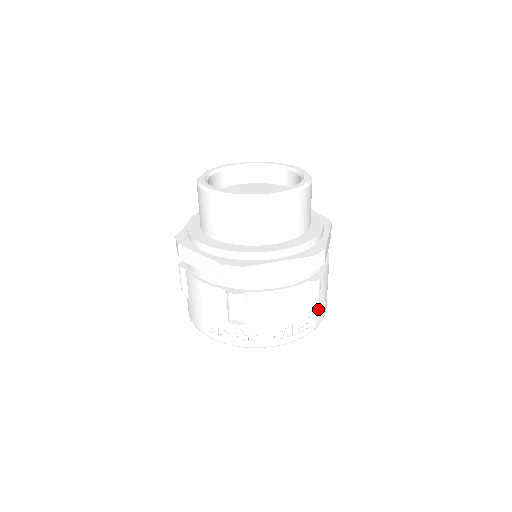
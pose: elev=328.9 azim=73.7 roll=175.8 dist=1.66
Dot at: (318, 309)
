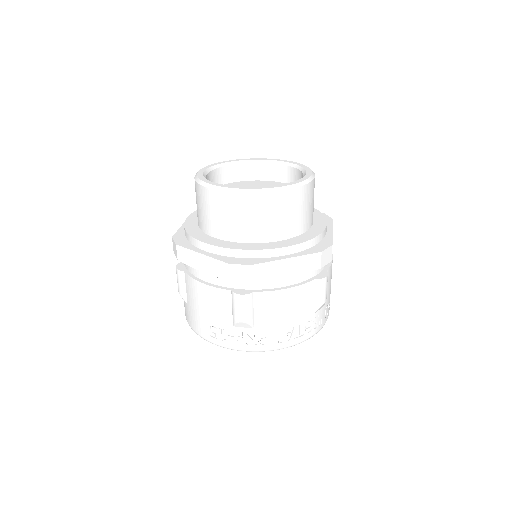
Dot at: (324, 308)
